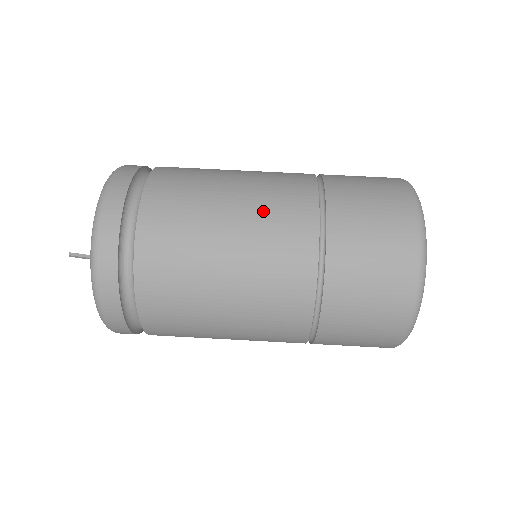
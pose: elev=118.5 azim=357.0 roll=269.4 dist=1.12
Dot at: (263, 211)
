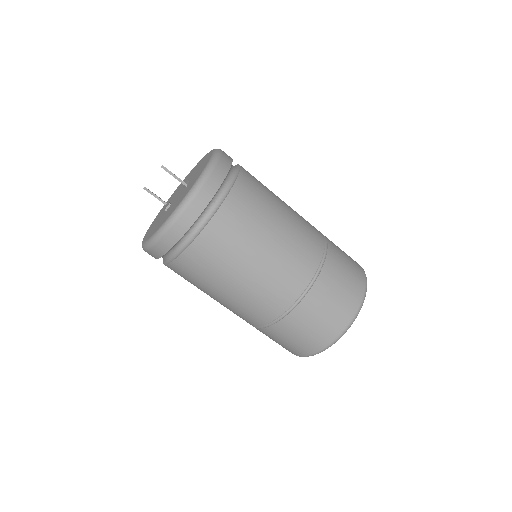
Dot at: occluded
